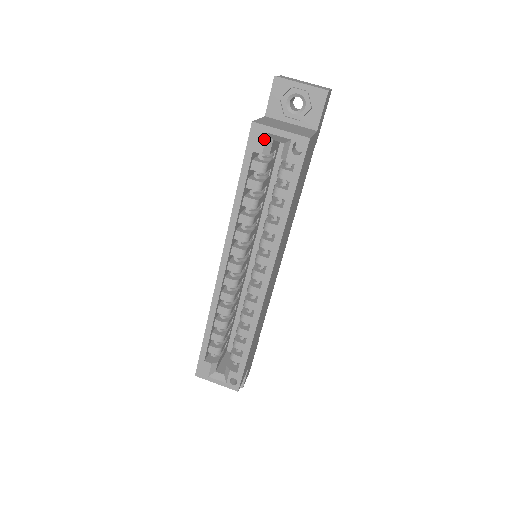
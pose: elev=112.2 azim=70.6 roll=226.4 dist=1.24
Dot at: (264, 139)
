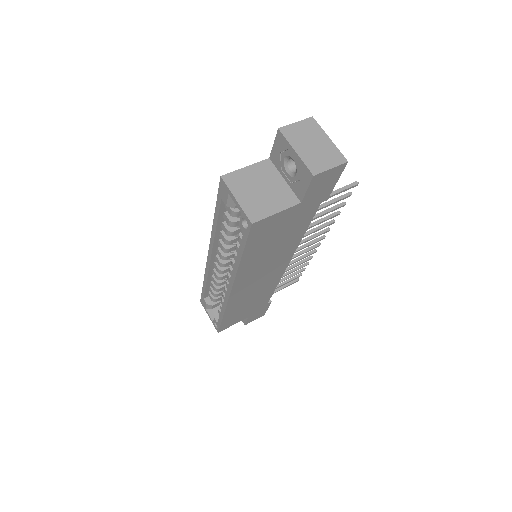
Dot at: (227, 196)
